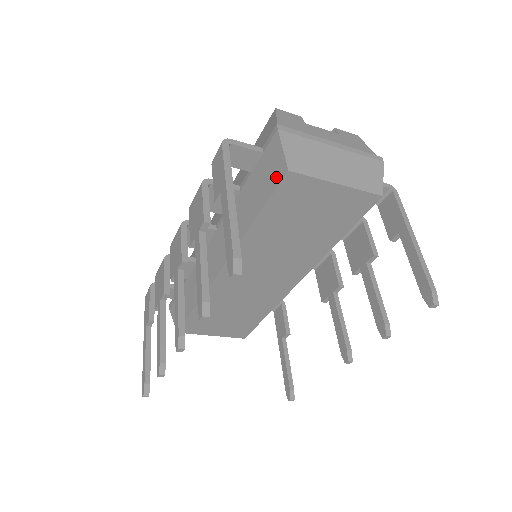
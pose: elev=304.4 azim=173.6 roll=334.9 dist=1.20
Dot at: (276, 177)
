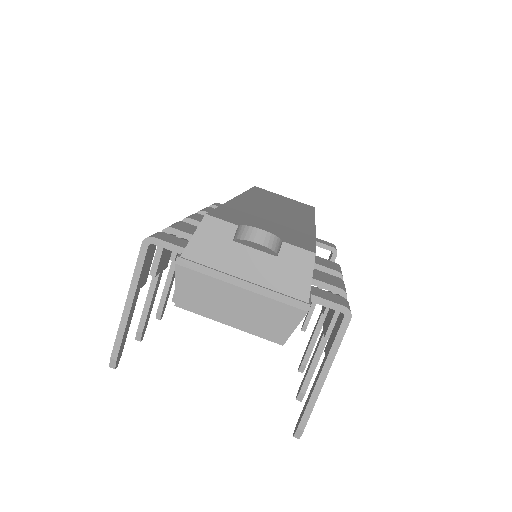
Dot at: occluded
